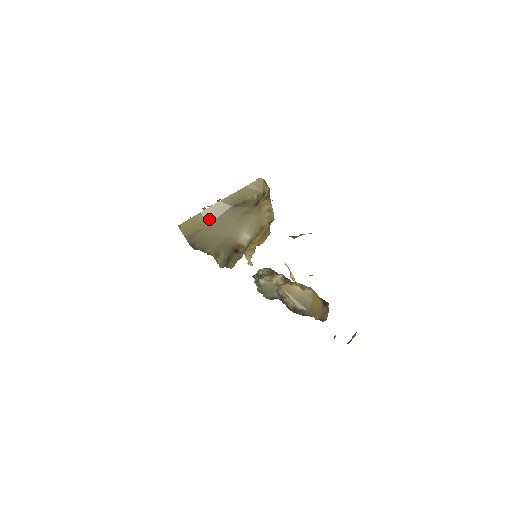
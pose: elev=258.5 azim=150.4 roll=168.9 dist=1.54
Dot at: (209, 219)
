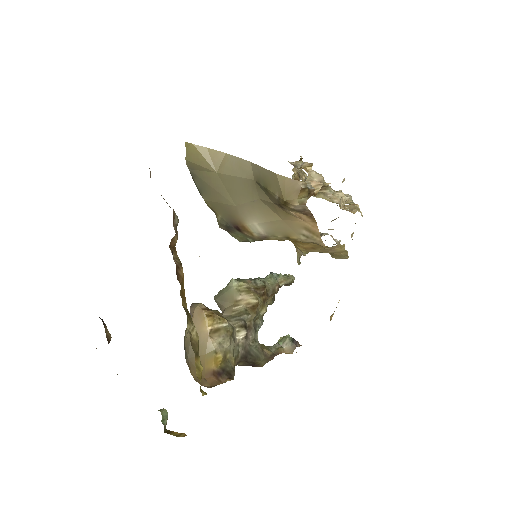
Dot at: (225, 168)
